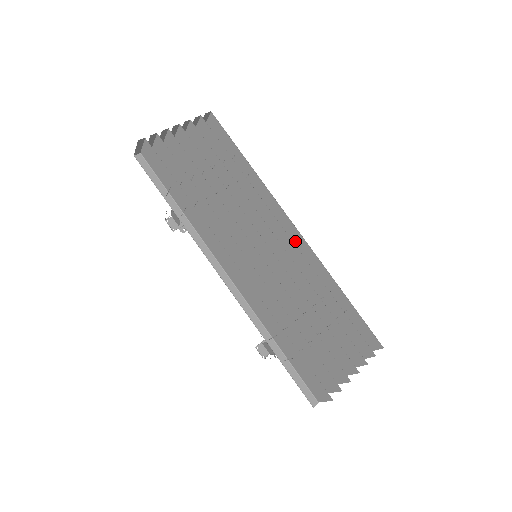
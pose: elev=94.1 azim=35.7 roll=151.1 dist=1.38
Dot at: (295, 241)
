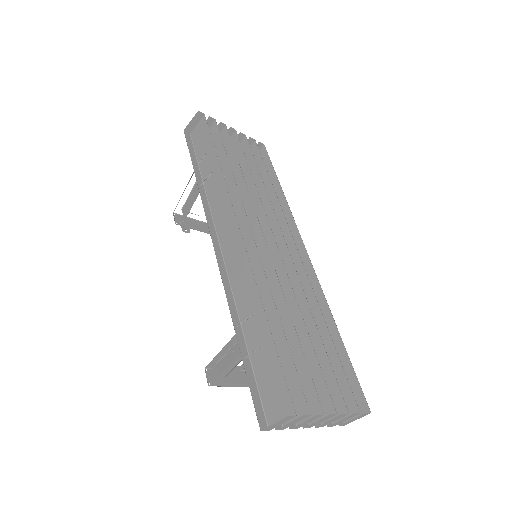
Dot at: occluded
